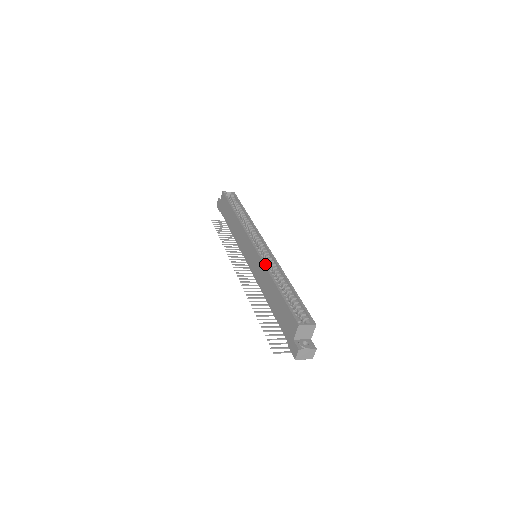
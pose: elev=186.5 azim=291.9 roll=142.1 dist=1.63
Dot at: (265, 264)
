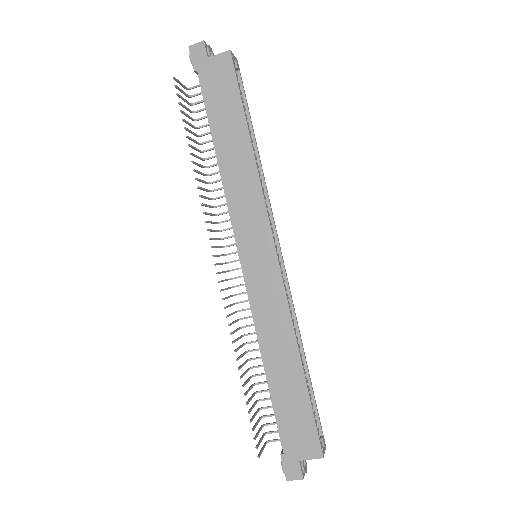
Dot at: occluded
